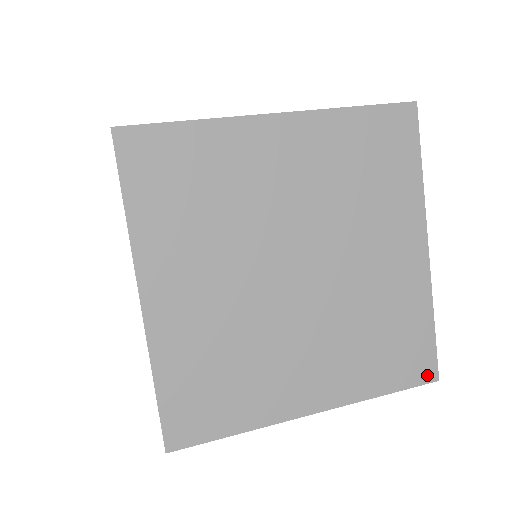
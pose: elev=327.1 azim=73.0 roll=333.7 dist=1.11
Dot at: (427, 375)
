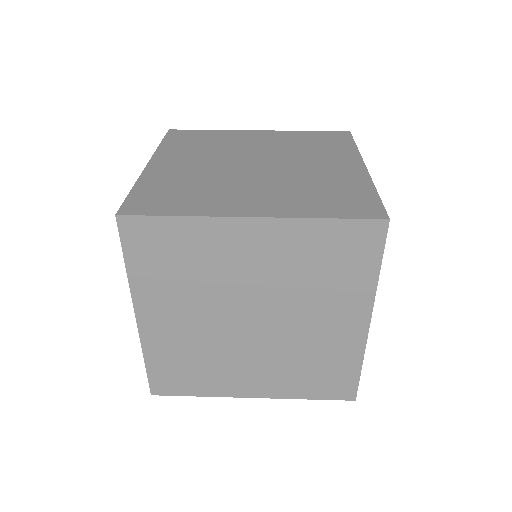
Dot at: (346, 396)
